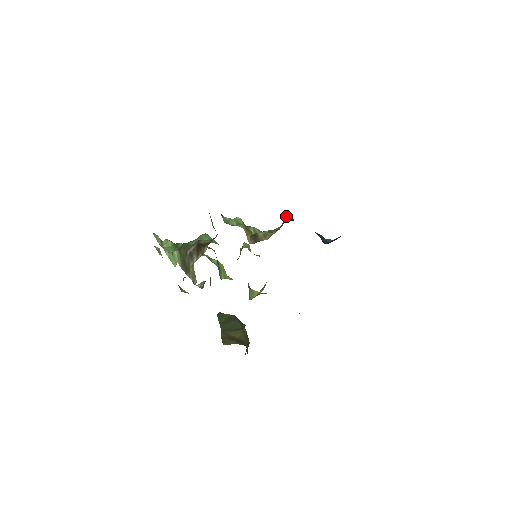
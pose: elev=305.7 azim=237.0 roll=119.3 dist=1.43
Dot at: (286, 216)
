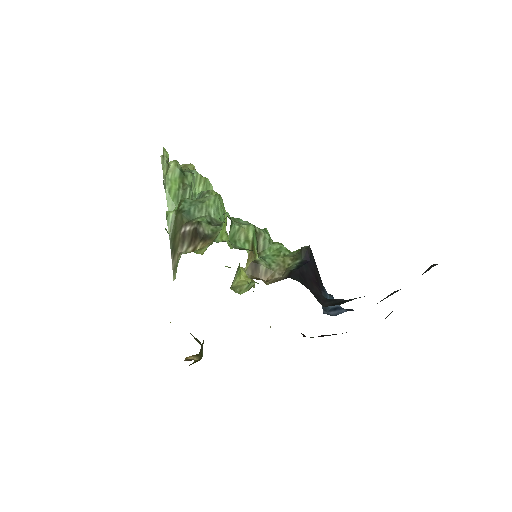
Dot at: (304, 250)
